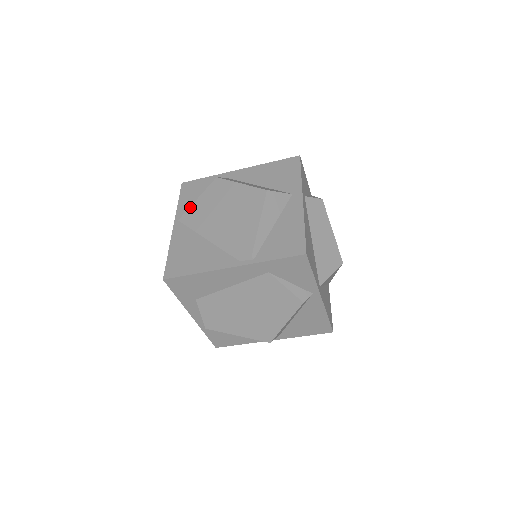
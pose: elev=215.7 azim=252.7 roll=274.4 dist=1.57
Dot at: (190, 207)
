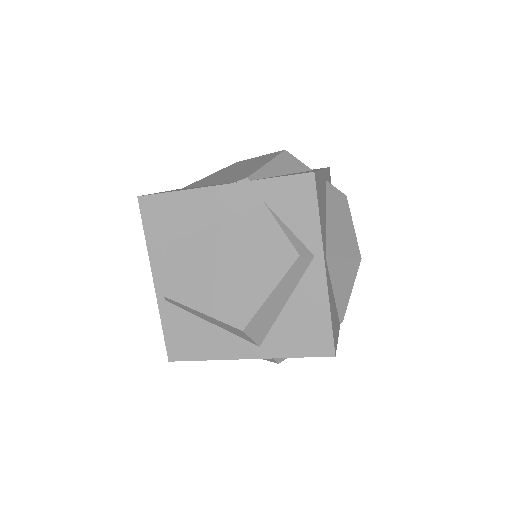
Dot at: (199, 180)
